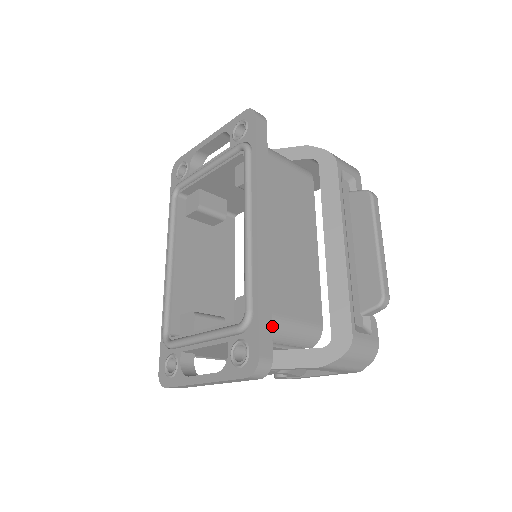
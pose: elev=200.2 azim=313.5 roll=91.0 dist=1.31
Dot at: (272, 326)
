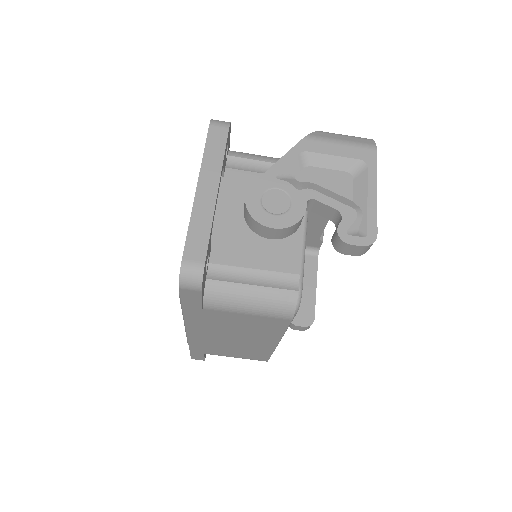
Dot at: occluded
